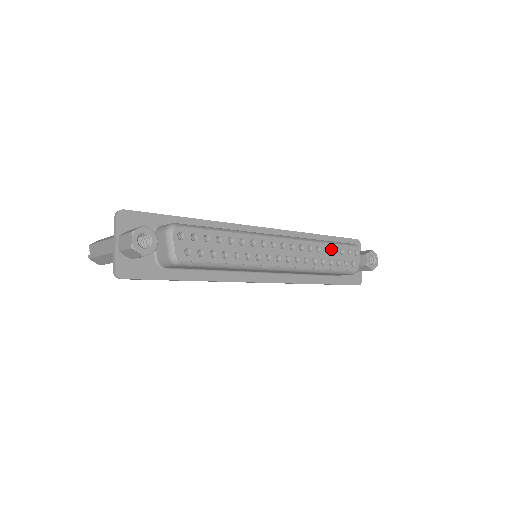
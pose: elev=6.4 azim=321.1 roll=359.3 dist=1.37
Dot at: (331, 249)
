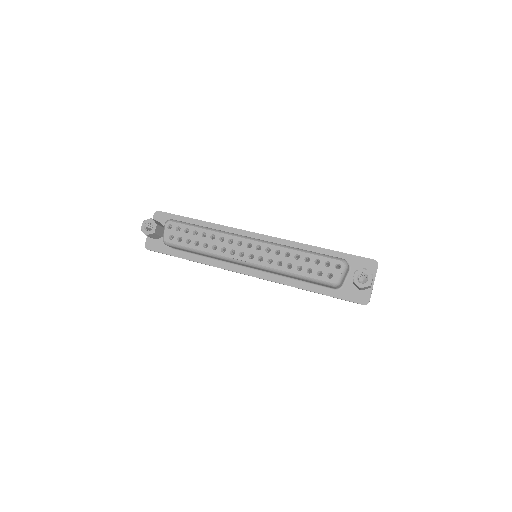
Dot at: (304, 257)
